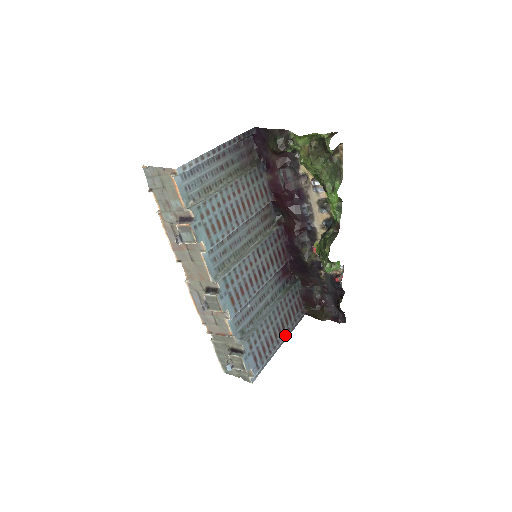
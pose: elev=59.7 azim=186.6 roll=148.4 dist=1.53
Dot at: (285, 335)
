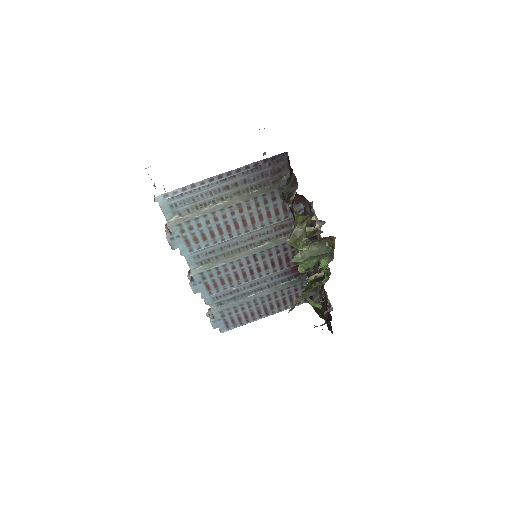
Dot at: (273, 313)
